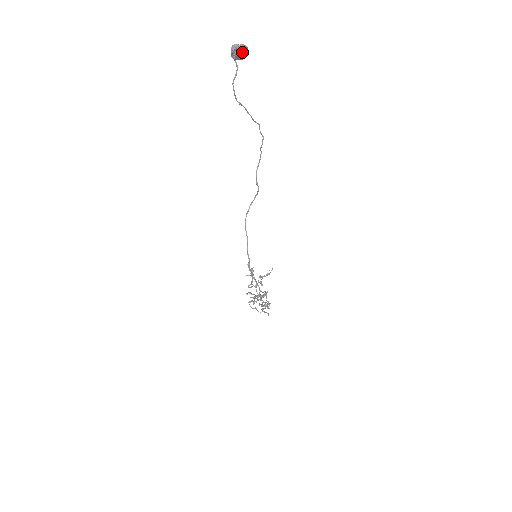
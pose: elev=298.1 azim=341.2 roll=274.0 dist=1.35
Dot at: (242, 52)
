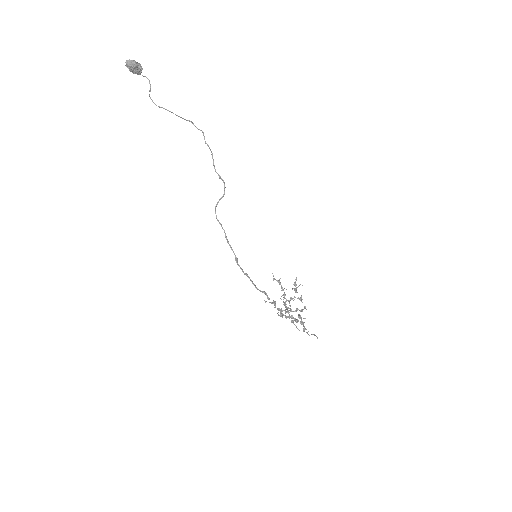
Dot at: (130, 65)
